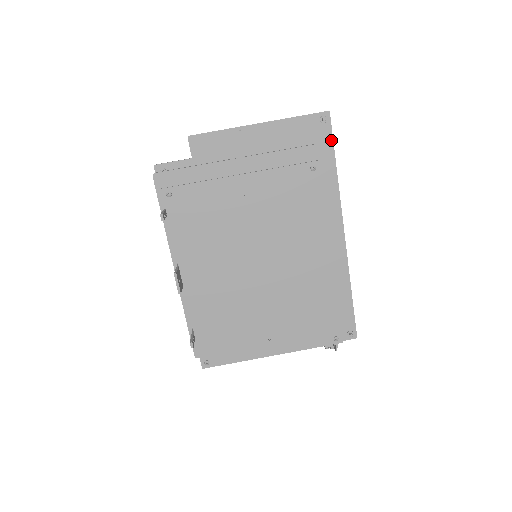
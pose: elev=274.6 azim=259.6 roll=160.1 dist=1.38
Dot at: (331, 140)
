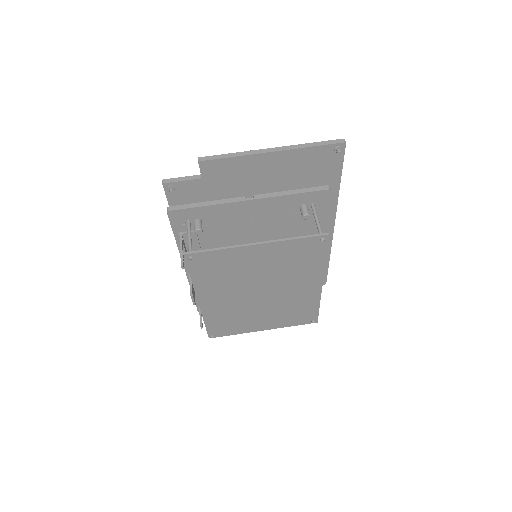
Dot at: (341, 165)
